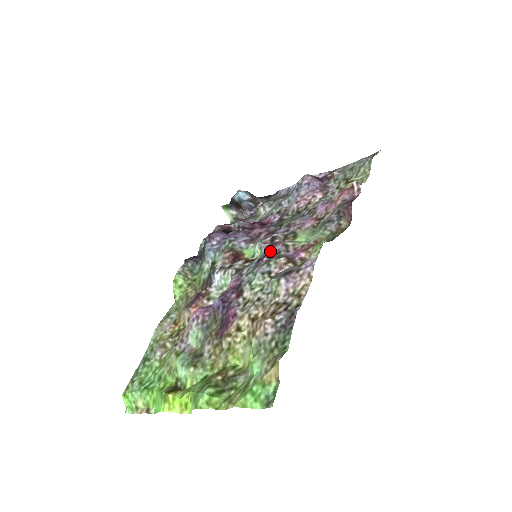
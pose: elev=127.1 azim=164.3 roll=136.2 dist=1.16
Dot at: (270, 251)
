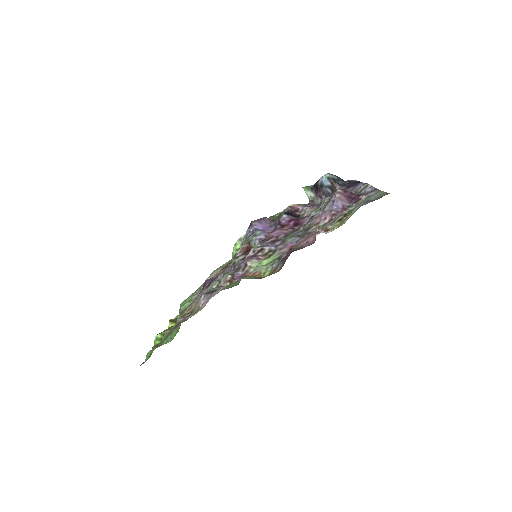
Dot at: (240, 263)
